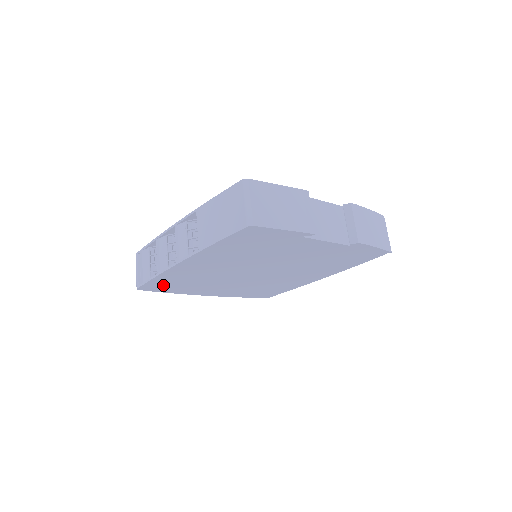
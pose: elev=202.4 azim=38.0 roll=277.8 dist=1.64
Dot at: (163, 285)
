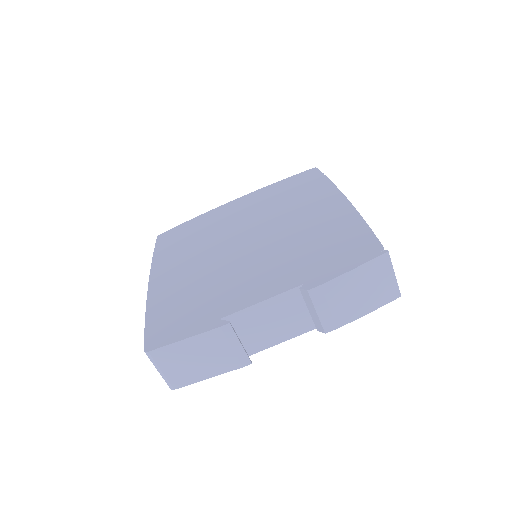
Dot at: occluded
